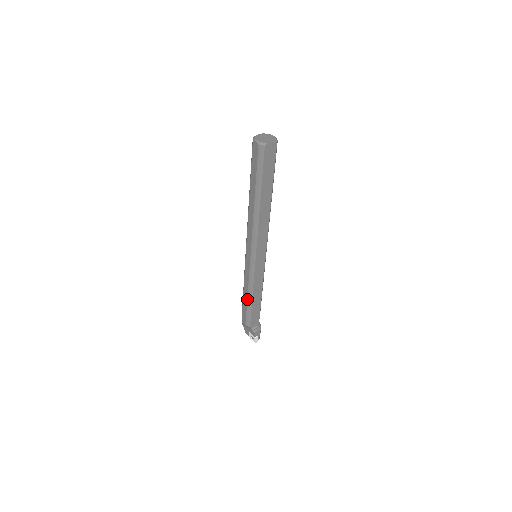
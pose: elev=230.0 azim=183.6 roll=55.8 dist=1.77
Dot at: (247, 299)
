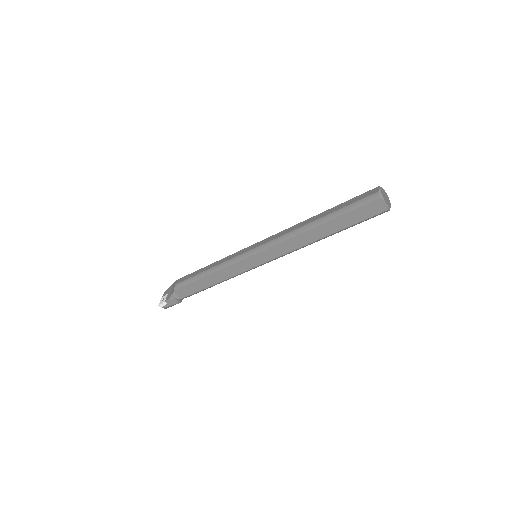
Dot at: (205, 270)
